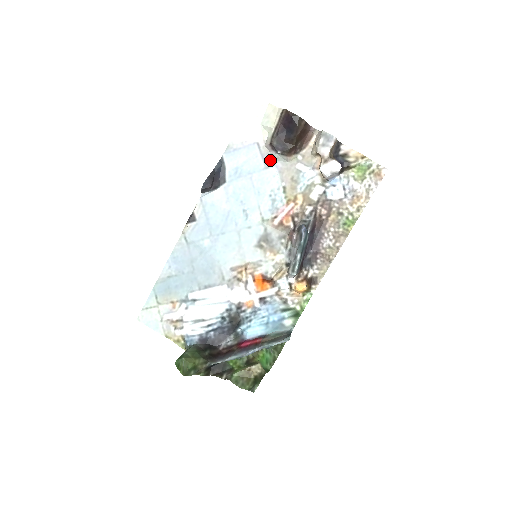
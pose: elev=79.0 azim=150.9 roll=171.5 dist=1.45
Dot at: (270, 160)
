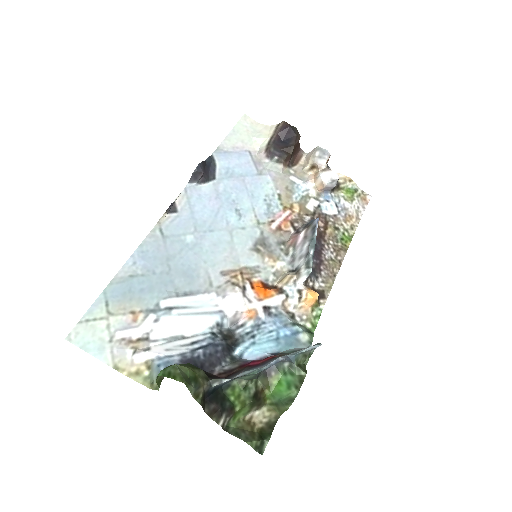
Dot at: (263, 168)
